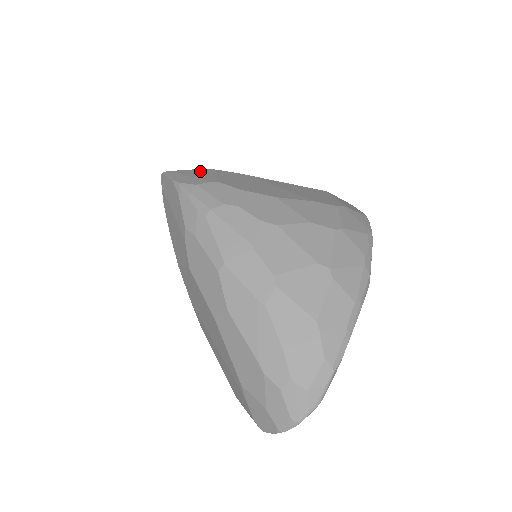
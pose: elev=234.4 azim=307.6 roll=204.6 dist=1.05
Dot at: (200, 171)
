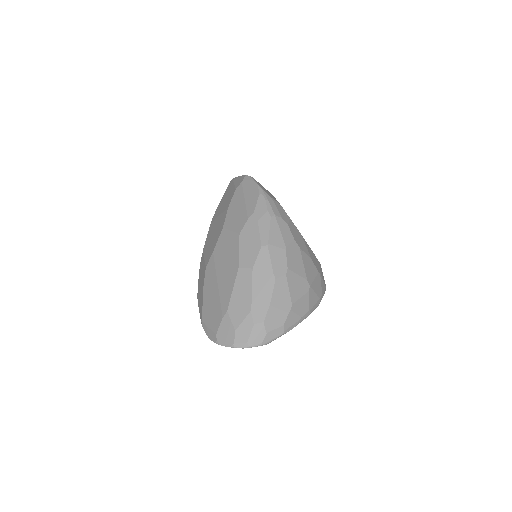
Dot at: (268, 191)
